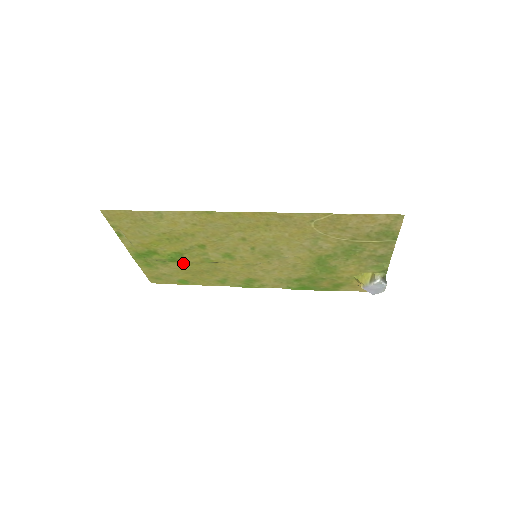
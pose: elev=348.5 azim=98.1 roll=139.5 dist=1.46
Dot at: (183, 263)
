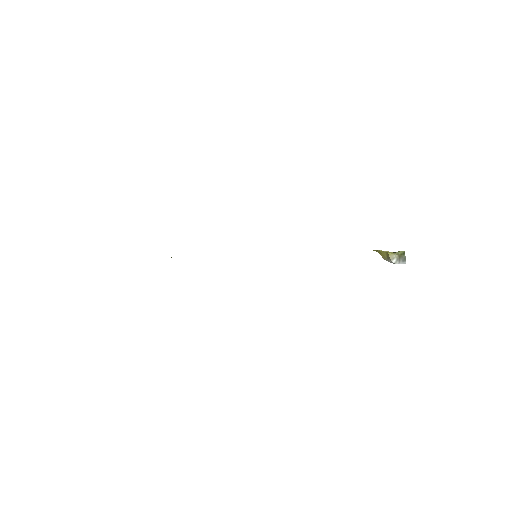
Dot at: occluded
